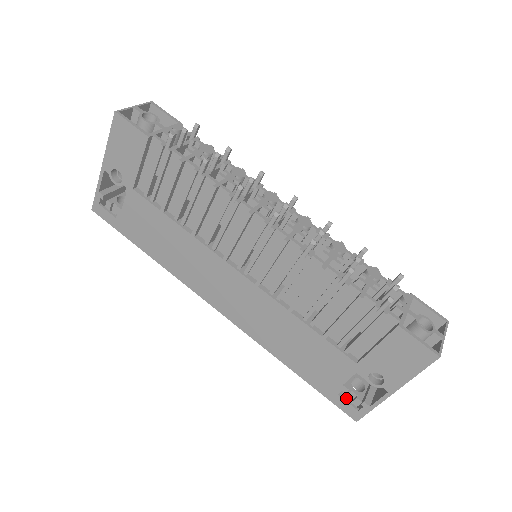
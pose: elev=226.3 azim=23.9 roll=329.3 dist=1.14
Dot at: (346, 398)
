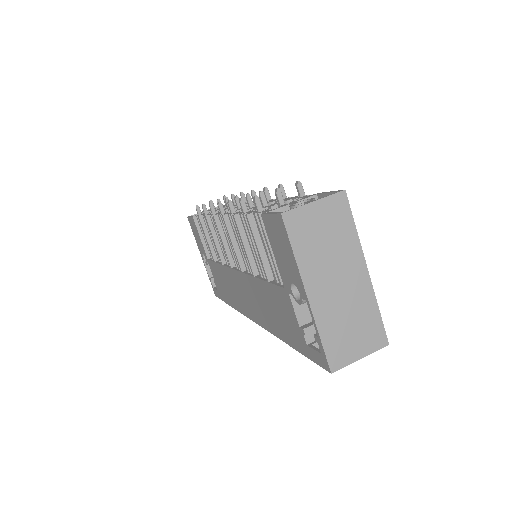
Dot at: occluded
